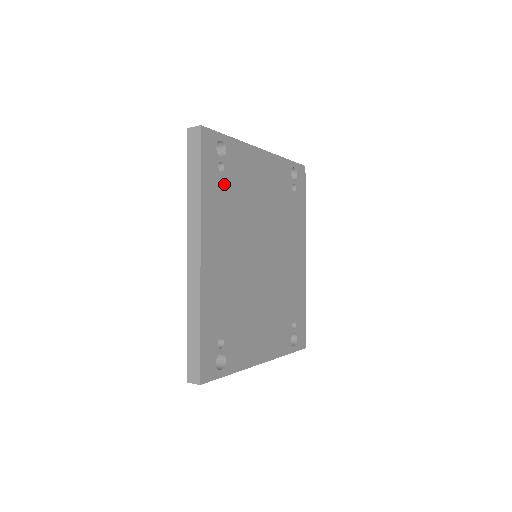
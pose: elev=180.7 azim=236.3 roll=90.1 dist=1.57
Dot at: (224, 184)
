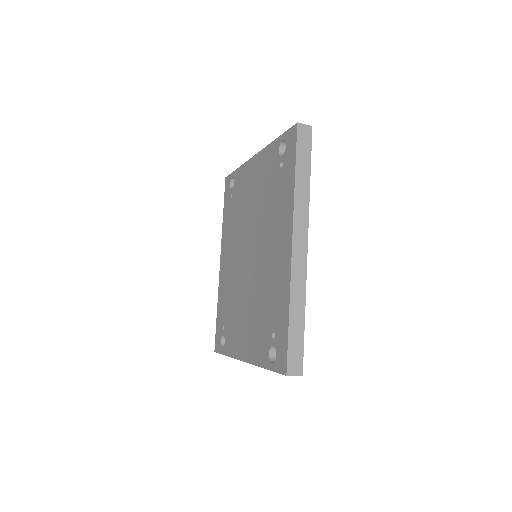
Dot at: occluded
